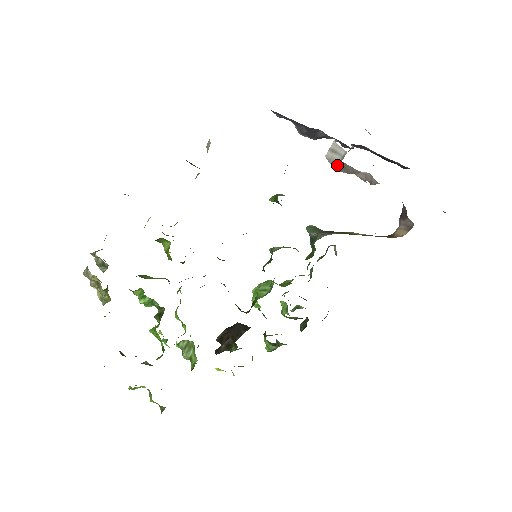
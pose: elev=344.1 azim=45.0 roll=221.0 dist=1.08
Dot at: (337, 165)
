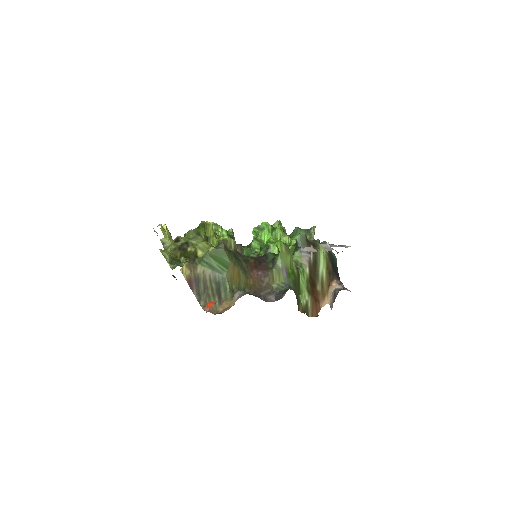
Dot at: (327, 245)
